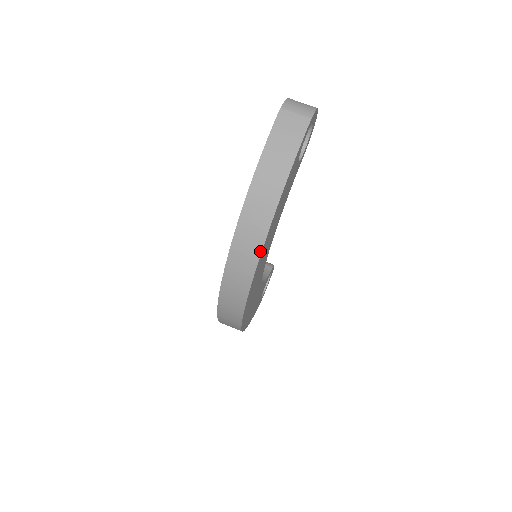
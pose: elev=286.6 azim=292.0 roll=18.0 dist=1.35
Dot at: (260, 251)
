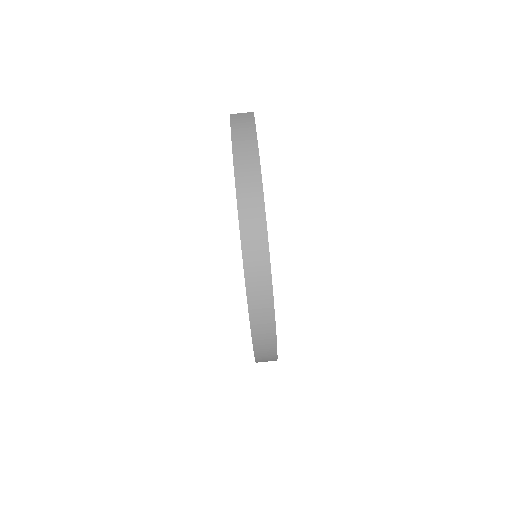
Dot at: (262, 189)
